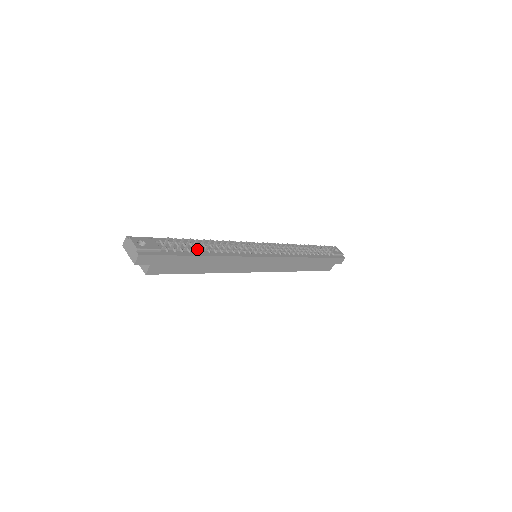
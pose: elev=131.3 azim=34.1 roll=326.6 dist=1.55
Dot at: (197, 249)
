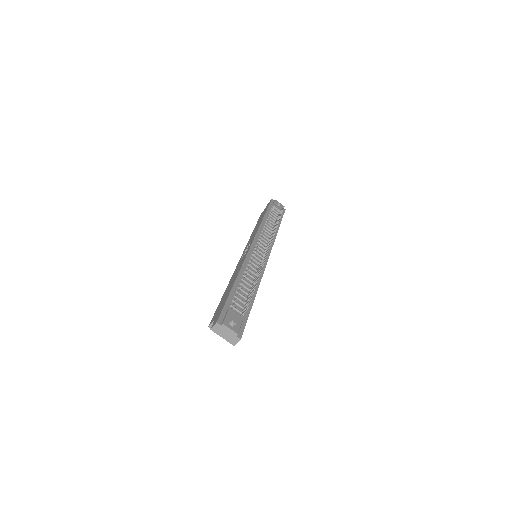
Dot at: (249, 293)
